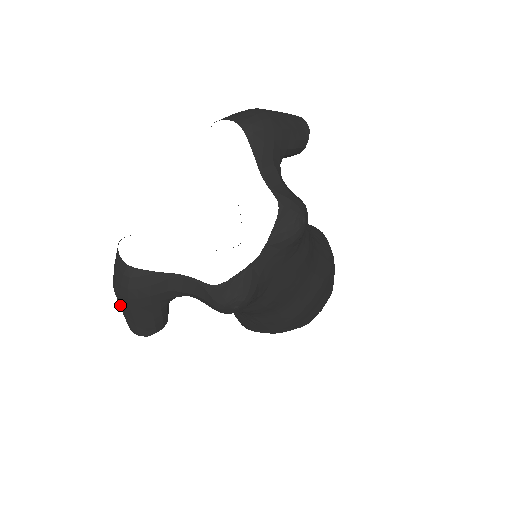
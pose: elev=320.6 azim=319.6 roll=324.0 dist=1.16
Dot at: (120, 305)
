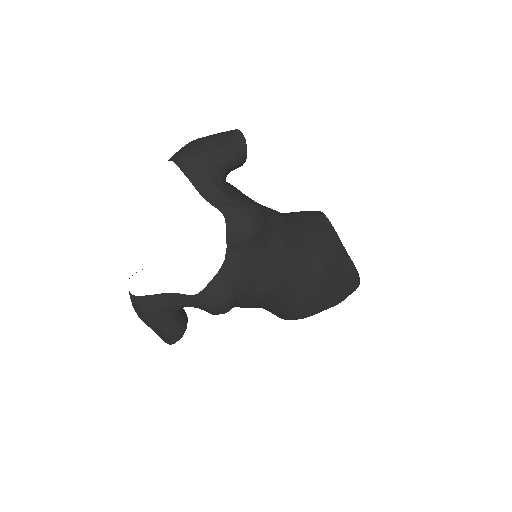
Dot at: occluded
